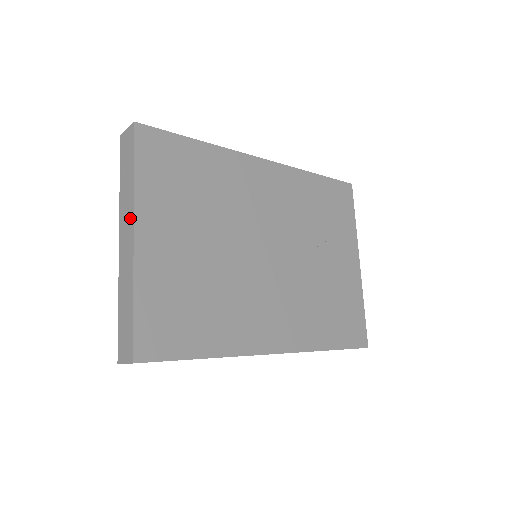
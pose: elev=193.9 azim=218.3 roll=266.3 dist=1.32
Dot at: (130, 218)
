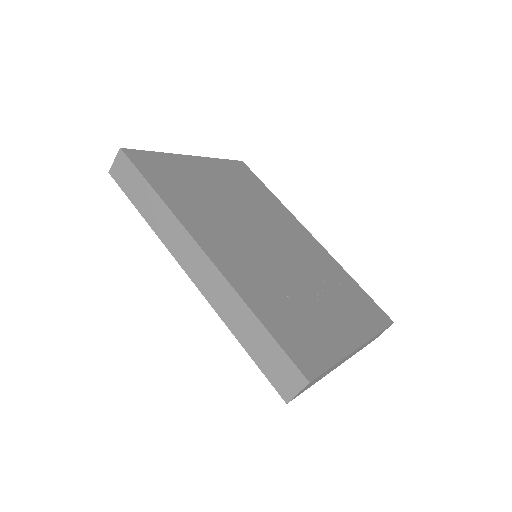
Dot at: occluded
